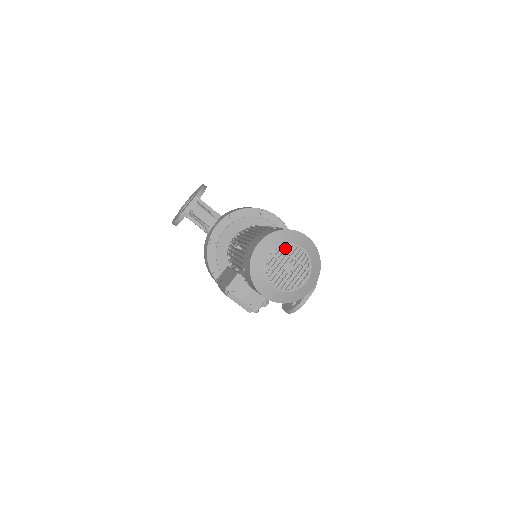
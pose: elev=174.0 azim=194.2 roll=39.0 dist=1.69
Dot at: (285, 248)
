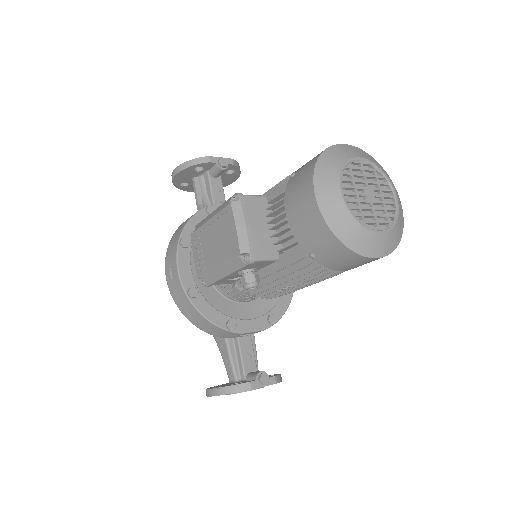
Dot at: (377, 176)
